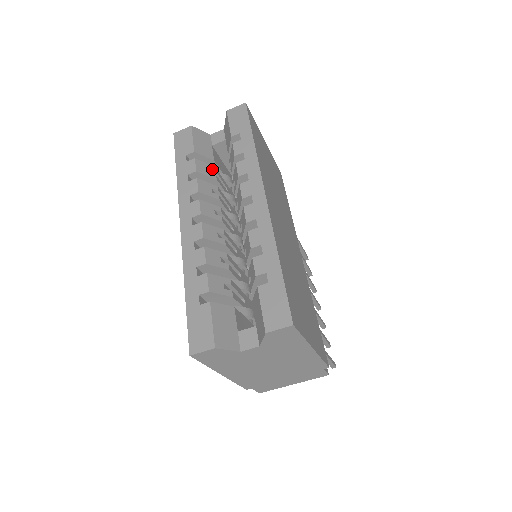
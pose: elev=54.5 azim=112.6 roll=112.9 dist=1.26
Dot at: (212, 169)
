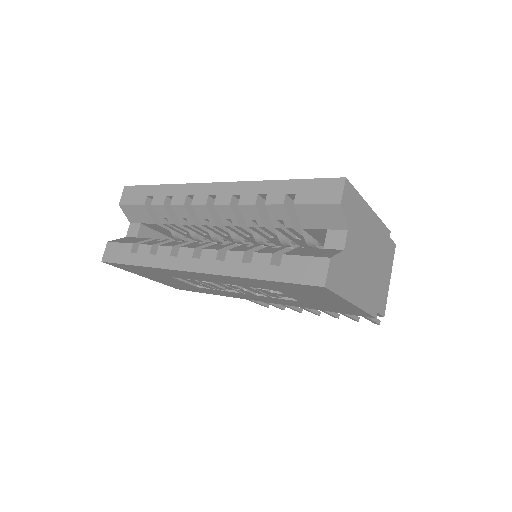
Dot at: (158, 240)
